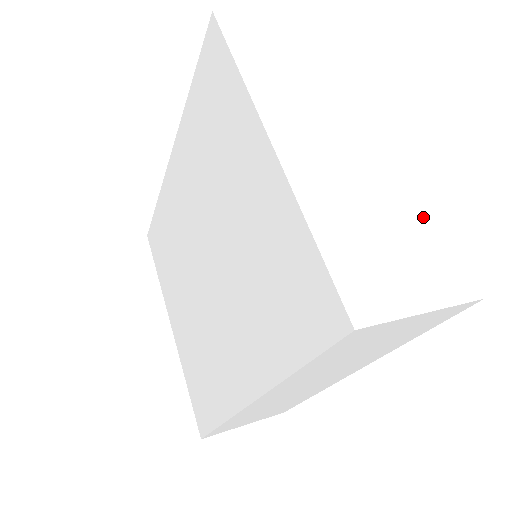
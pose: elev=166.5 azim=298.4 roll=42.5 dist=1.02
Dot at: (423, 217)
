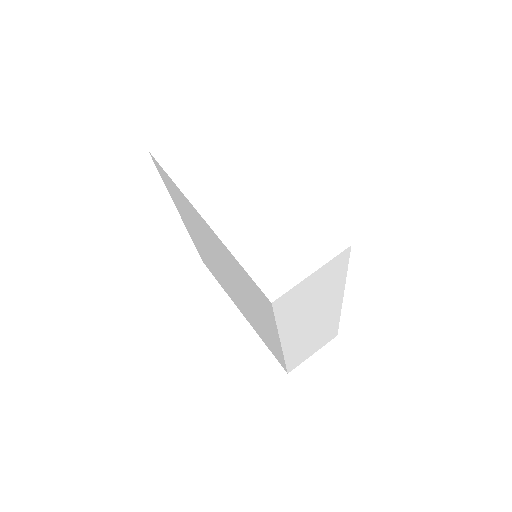
Dot at: (304, 212)
